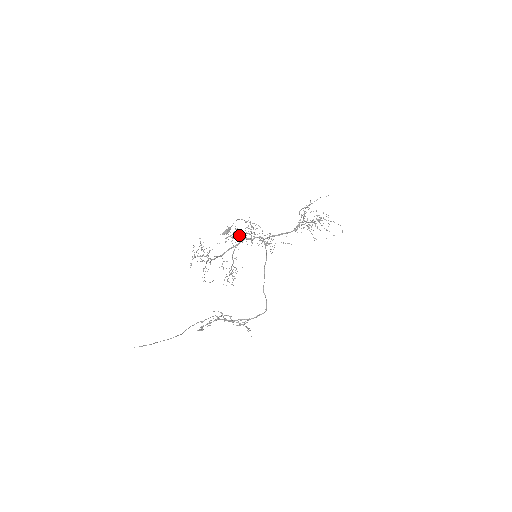
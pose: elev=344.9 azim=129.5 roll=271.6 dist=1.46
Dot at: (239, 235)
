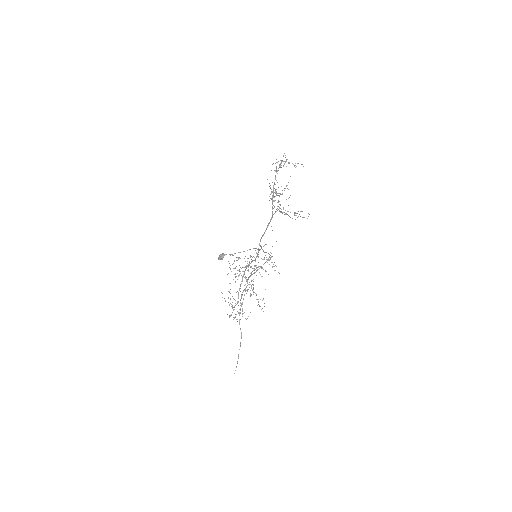
Dot at: occluded
